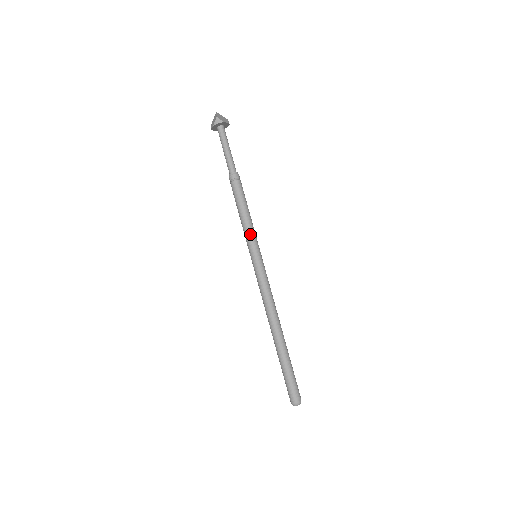
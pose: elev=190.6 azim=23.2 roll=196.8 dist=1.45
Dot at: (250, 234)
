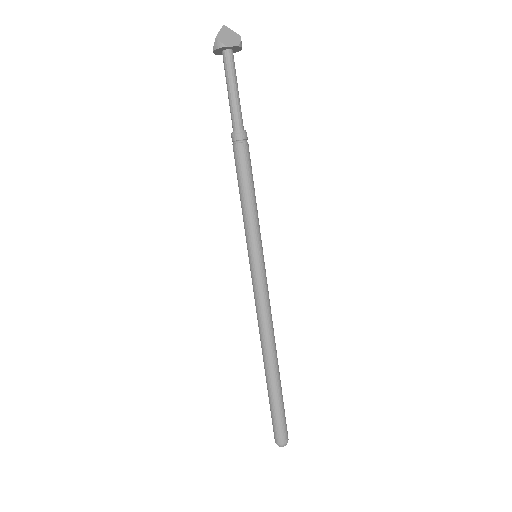
Dot at: (248, 227)
